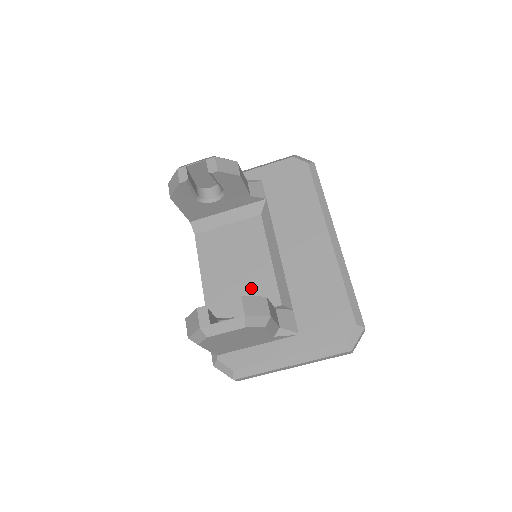
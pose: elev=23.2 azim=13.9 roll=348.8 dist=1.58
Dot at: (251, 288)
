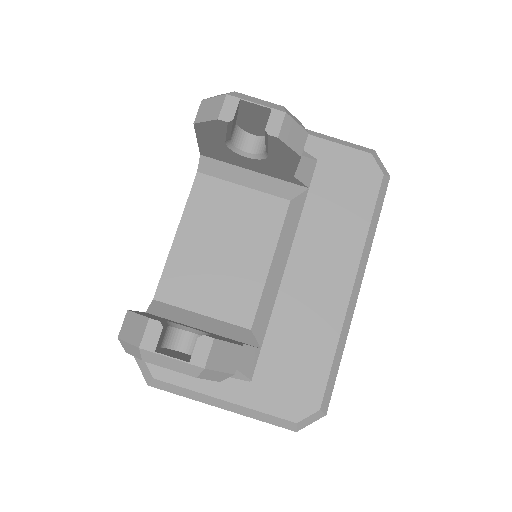
Dot at: (227, 286)
